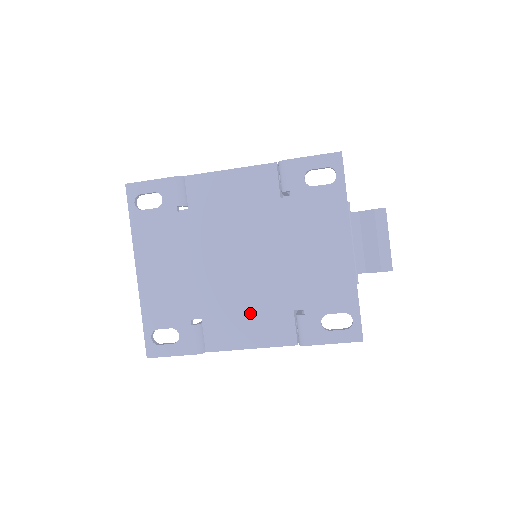
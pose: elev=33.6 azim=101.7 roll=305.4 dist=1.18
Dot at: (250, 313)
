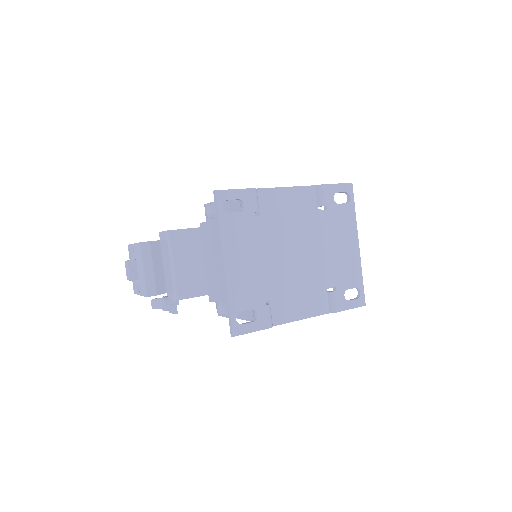
Dot at: (304, 292)
